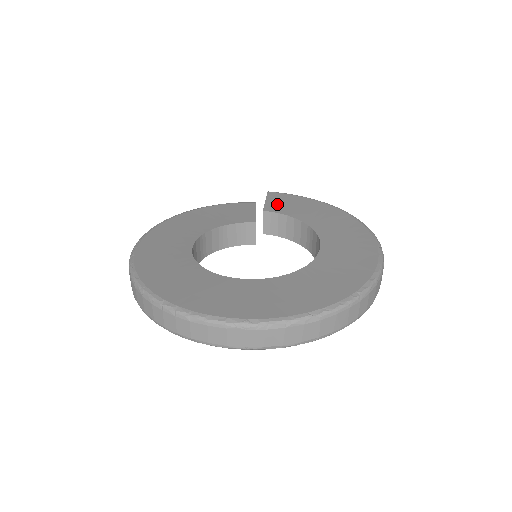
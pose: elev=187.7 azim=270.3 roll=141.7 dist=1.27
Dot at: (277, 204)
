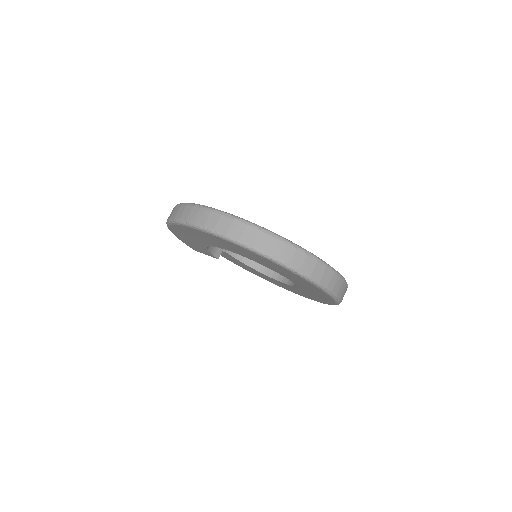
Dot at: occluded
